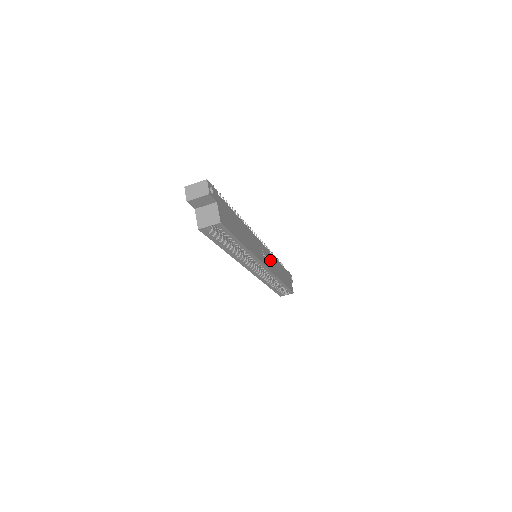
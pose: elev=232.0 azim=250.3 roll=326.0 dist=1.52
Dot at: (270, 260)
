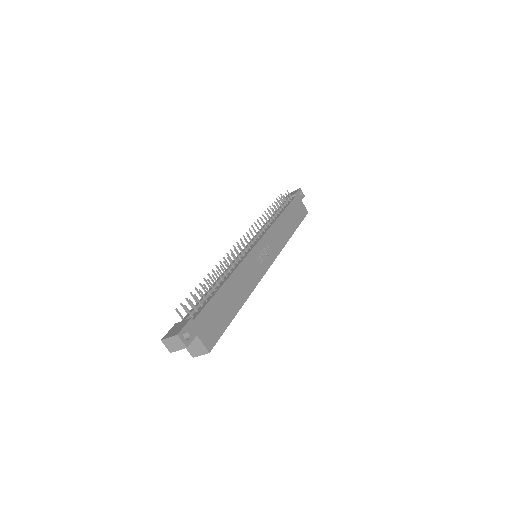
Dot at: (271, 242)
